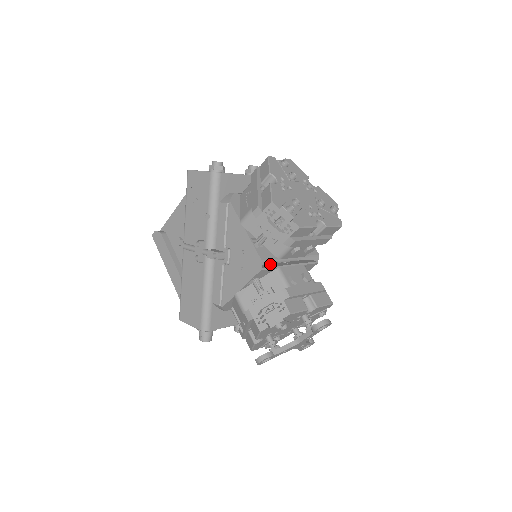
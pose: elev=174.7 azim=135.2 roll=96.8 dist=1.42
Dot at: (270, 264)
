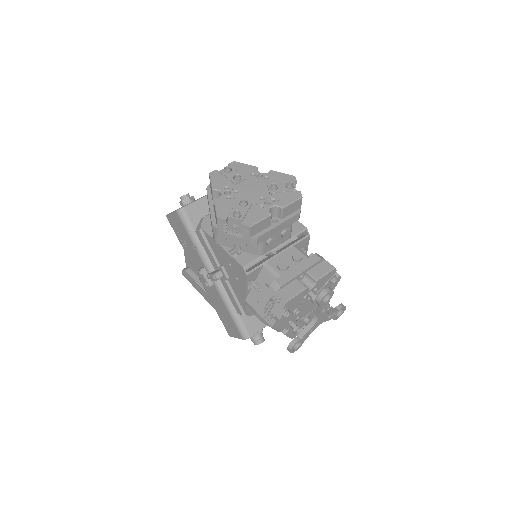
Dot at: (258, 263)
